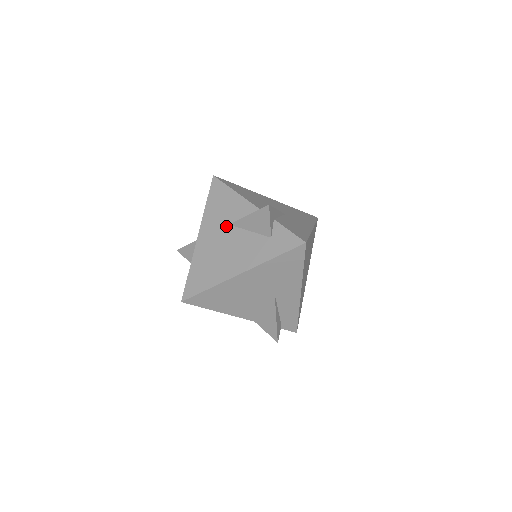
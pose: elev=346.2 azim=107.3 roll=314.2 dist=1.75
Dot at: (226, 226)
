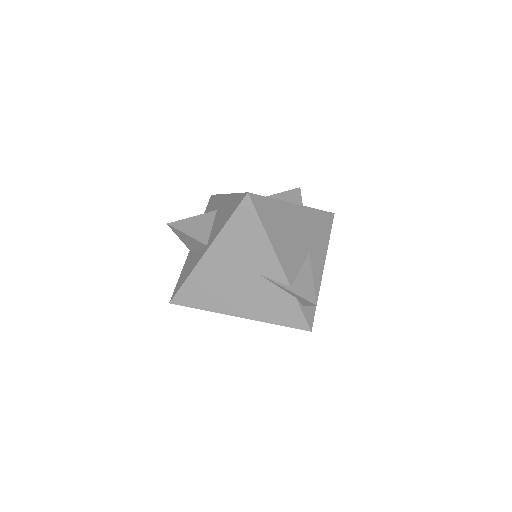
Dot at: occluded
